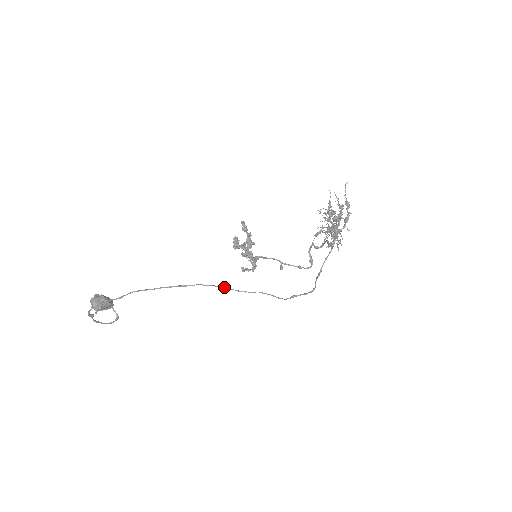
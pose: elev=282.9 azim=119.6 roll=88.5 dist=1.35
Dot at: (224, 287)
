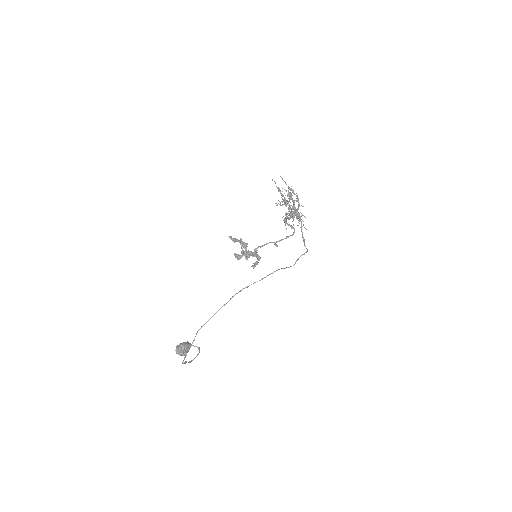
Dot at: (249, 285)
